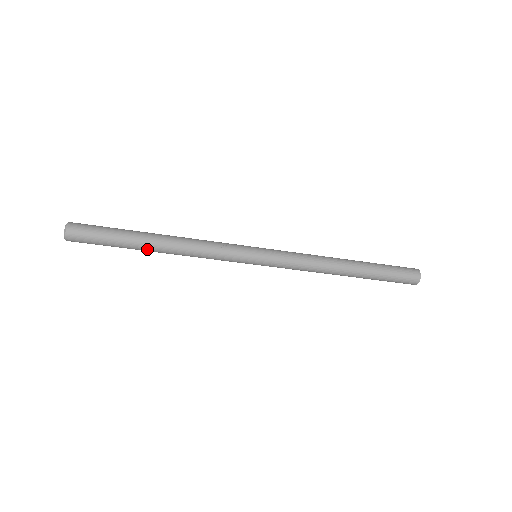
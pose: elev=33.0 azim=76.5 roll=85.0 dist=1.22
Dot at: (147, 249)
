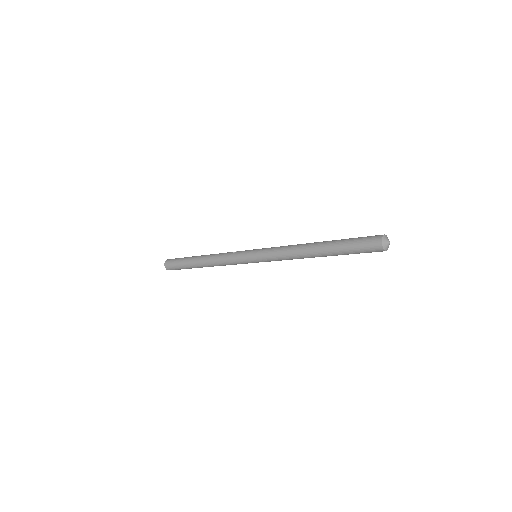
Dot at: (197, 264)
